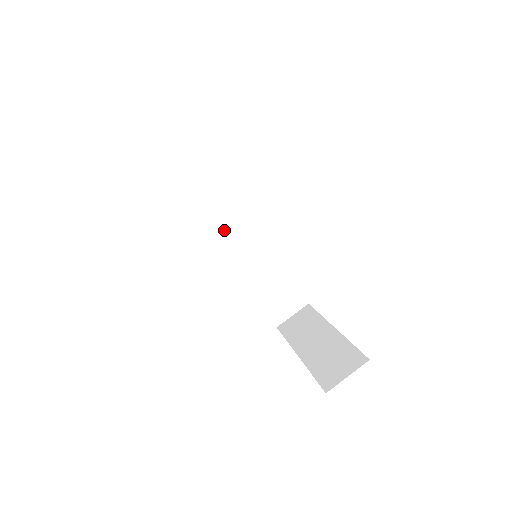
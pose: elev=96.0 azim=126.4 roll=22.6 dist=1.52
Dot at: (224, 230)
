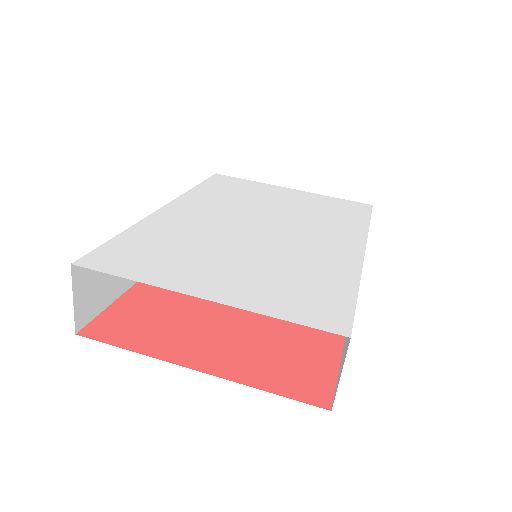
Dot at: occluded
